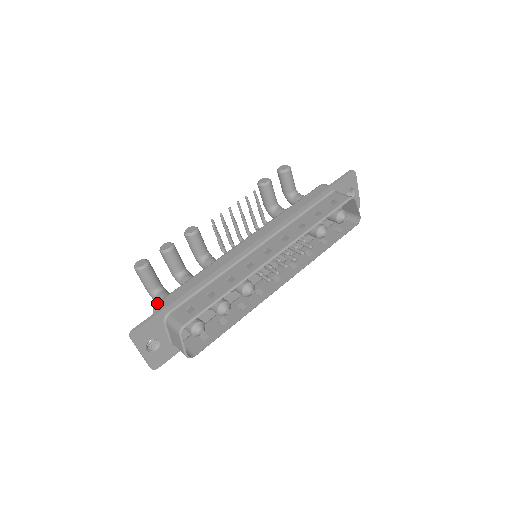
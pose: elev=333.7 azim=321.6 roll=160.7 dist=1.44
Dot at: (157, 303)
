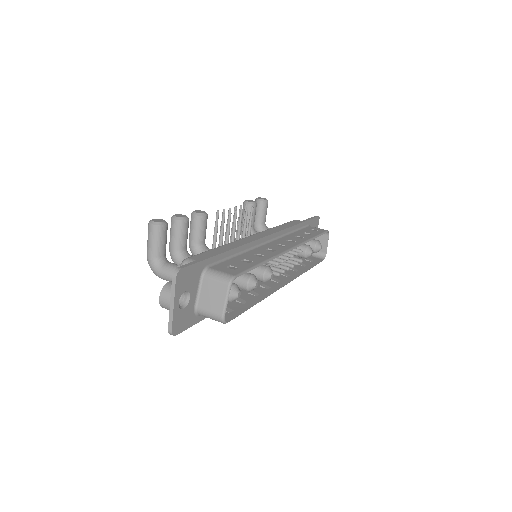
Dot at: (188, 257)
